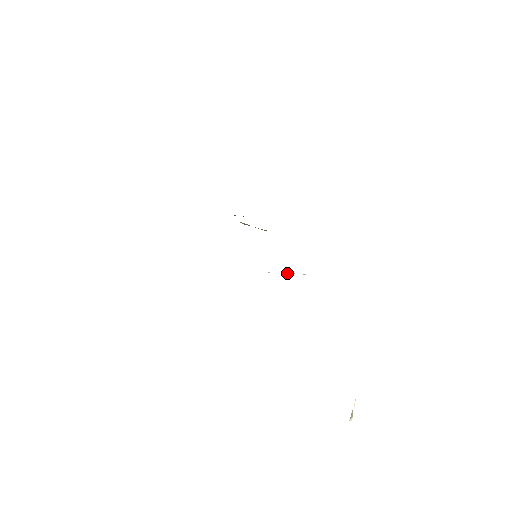
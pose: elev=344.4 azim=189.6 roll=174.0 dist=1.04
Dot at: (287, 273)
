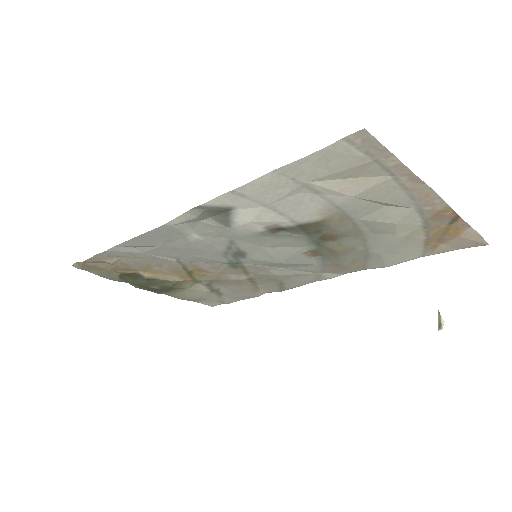
Dot at: (310, 255)
